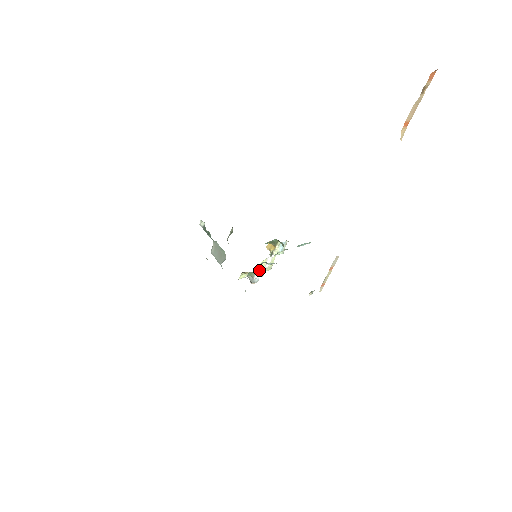
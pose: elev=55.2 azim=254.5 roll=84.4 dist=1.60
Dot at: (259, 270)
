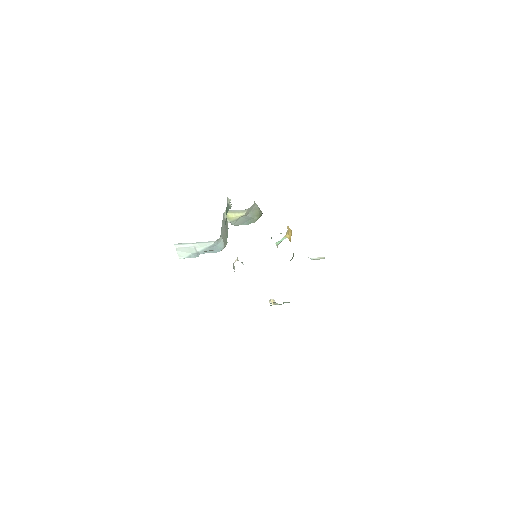
Dot at: occluded
